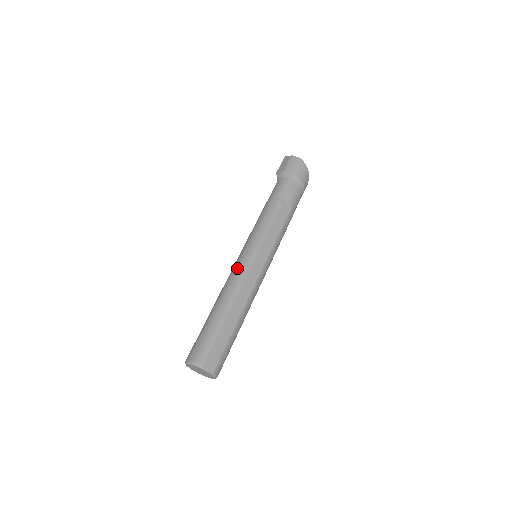
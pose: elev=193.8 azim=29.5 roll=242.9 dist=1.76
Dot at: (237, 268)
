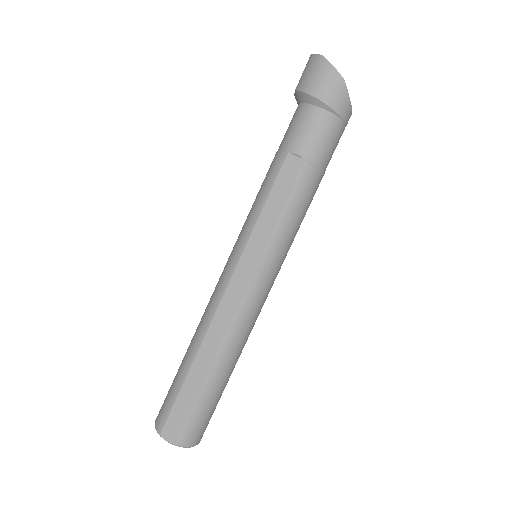
Dot at: (217, 283)
